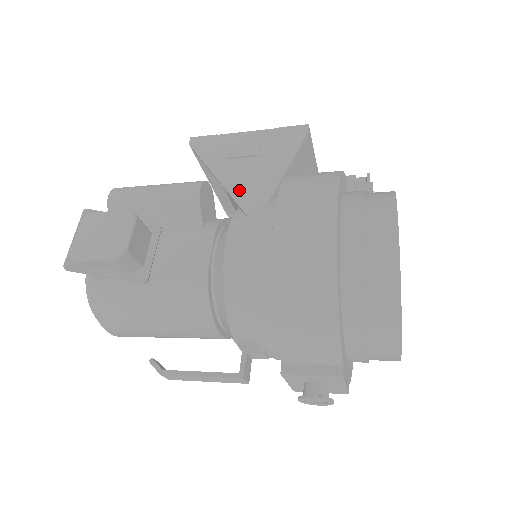
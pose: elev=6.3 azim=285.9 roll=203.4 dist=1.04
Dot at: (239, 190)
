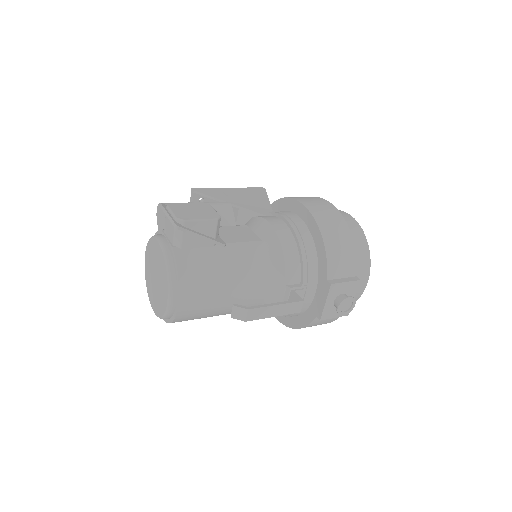
Dot at: (250, 207)
